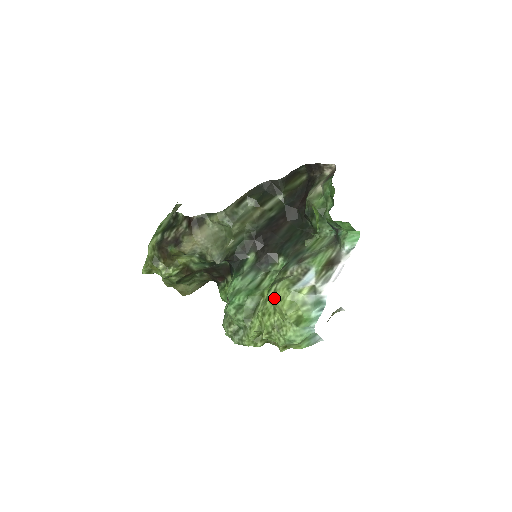
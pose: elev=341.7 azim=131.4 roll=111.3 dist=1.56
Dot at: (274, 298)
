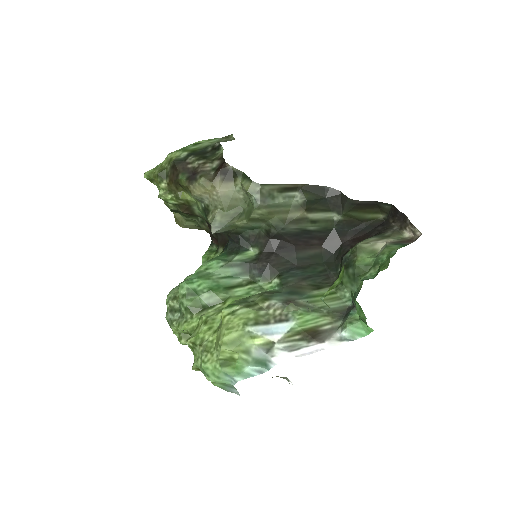
Dot at: (225, 319)
